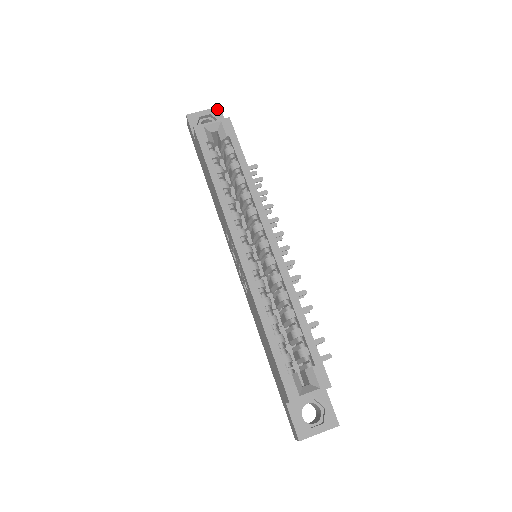
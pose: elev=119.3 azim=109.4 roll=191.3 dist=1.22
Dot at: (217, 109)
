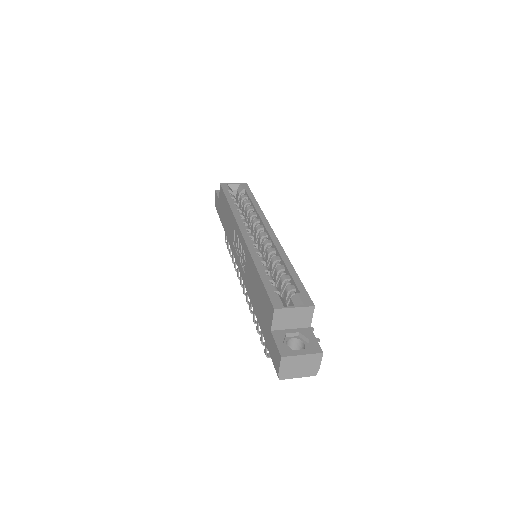
Dot at: occluded
